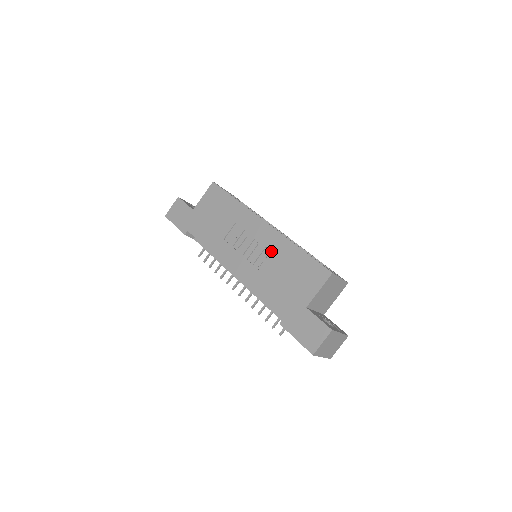
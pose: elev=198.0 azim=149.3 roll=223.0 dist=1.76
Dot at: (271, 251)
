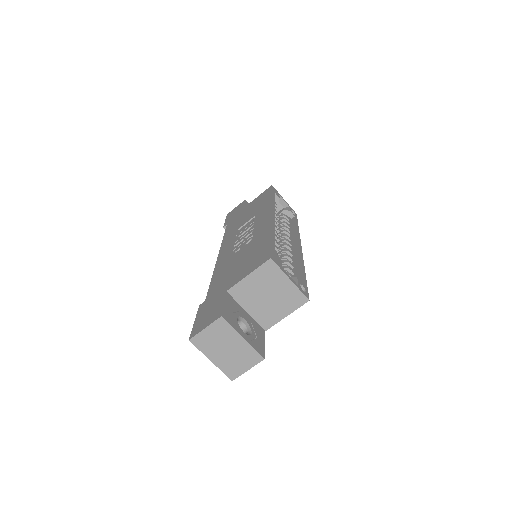
Dot at: (252, 238)
